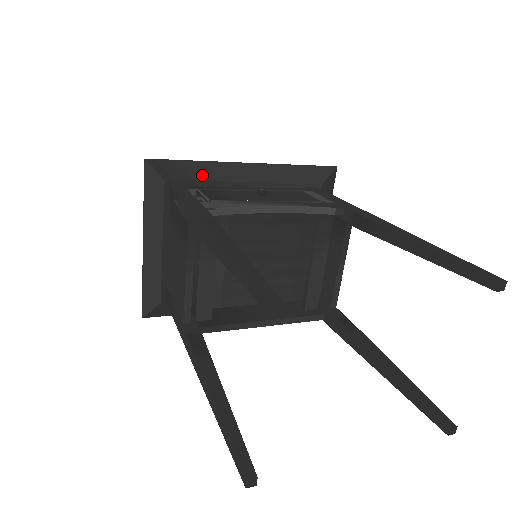
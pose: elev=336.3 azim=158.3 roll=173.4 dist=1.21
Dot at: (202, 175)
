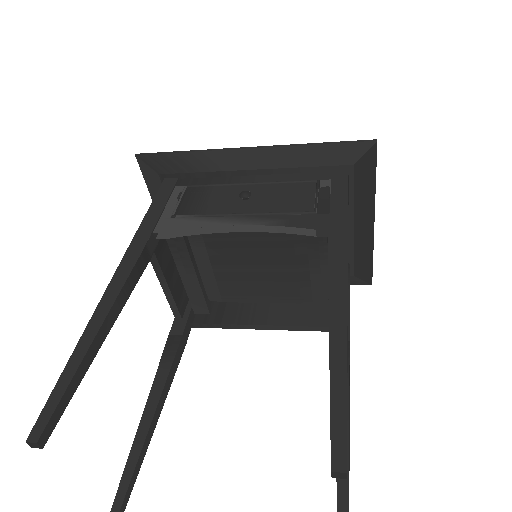
Dot at: (196, 166)
